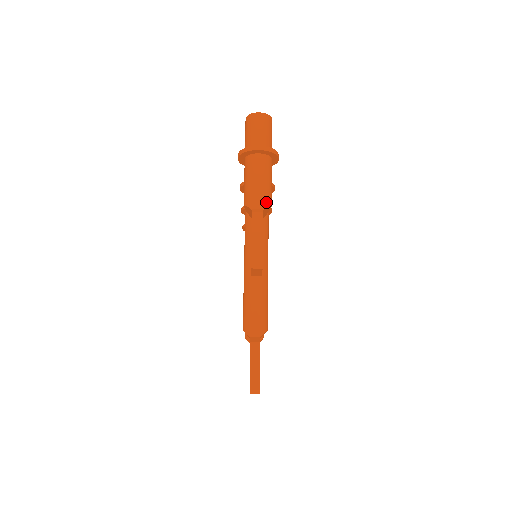
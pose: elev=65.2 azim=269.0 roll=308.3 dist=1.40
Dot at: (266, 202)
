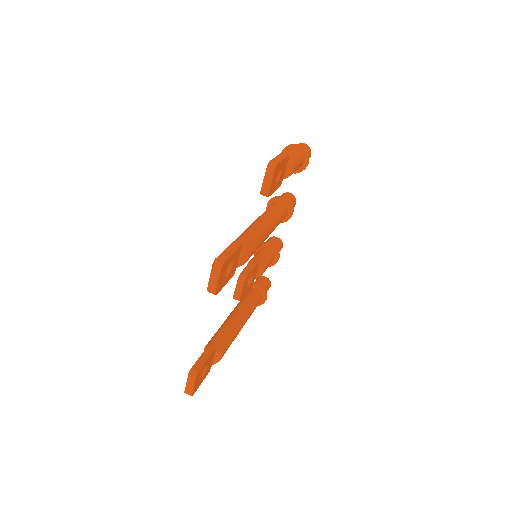
Dot at: (292, 161)
